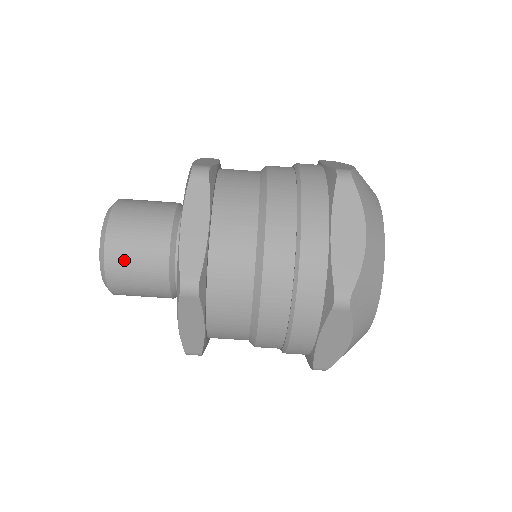
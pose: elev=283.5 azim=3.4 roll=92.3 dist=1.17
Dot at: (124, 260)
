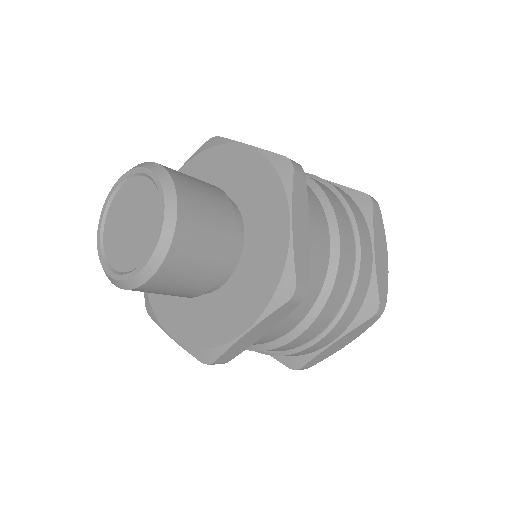
Dot at: (191, 185)
